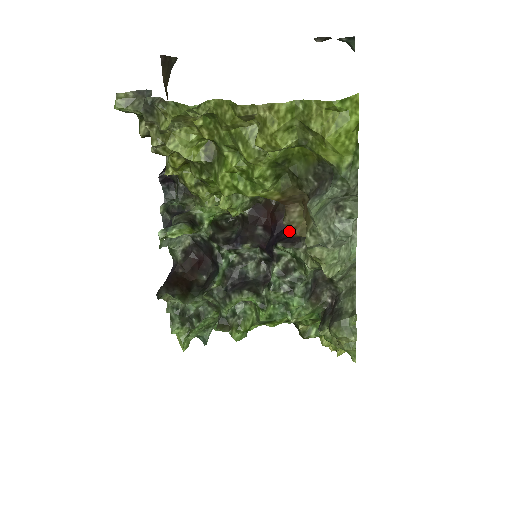
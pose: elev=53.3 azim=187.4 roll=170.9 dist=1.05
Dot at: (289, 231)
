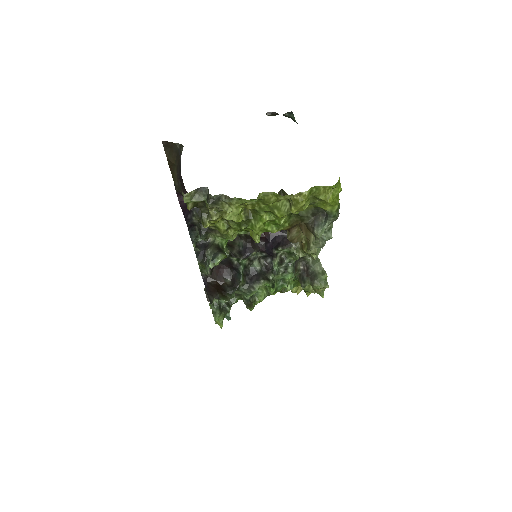
Dot at: (279, 237)
